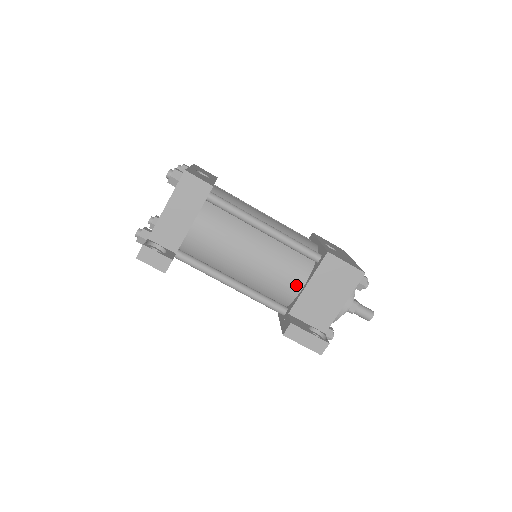
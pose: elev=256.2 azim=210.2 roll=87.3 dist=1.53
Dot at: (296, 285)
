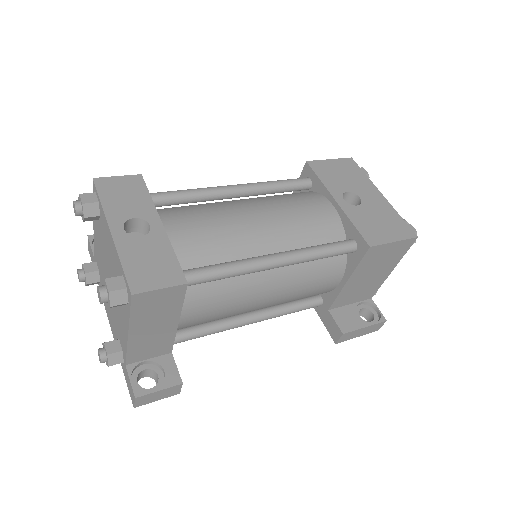
Dot at: (331, 285)
